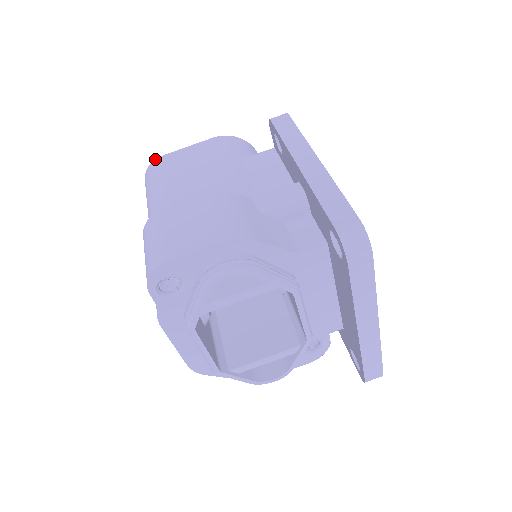
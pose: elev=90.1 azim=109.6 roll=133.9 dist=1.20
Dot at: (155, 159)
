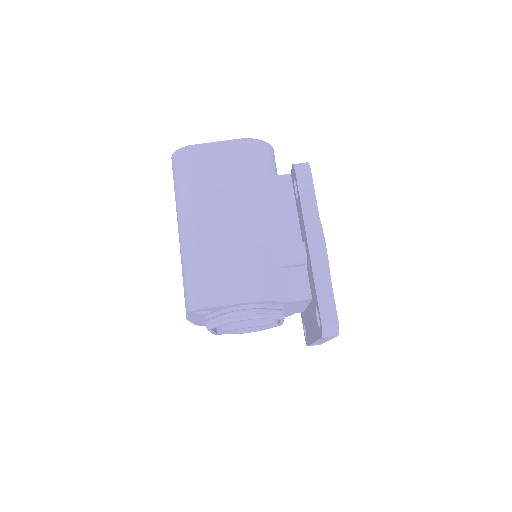
Dot at: (185, 146)
